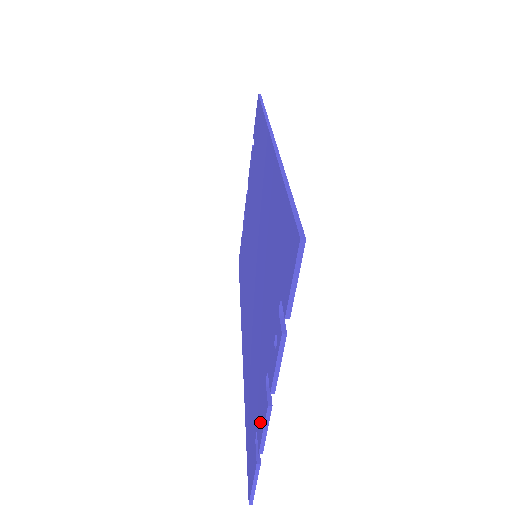
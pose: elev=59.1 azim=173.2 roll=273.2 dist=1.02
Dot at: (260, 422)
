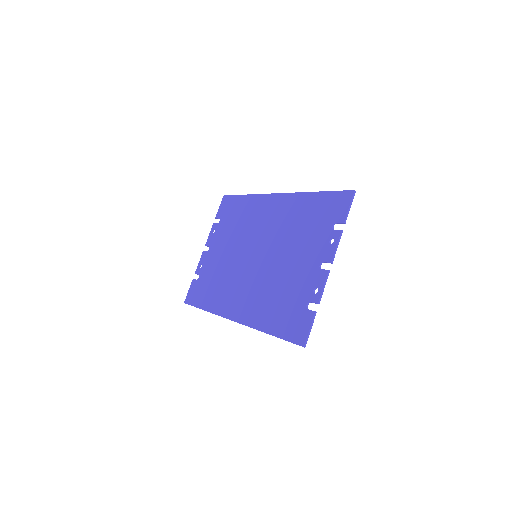
Dot at: (313, 293)
